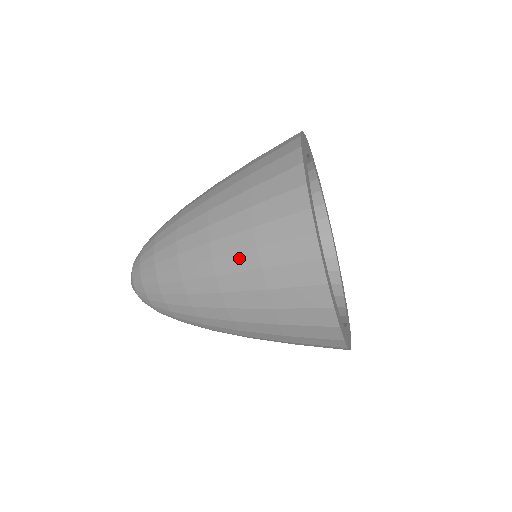
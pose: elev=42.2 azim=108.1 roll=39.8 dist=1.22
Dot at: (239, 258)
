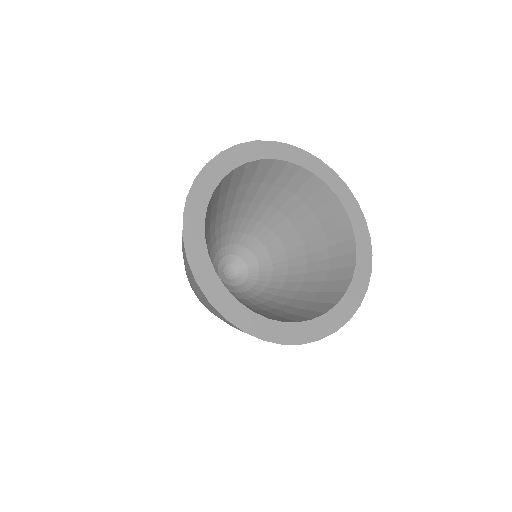
Dot at: occluded
